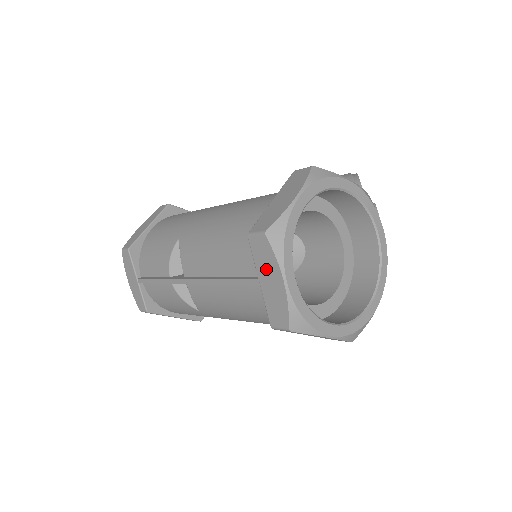
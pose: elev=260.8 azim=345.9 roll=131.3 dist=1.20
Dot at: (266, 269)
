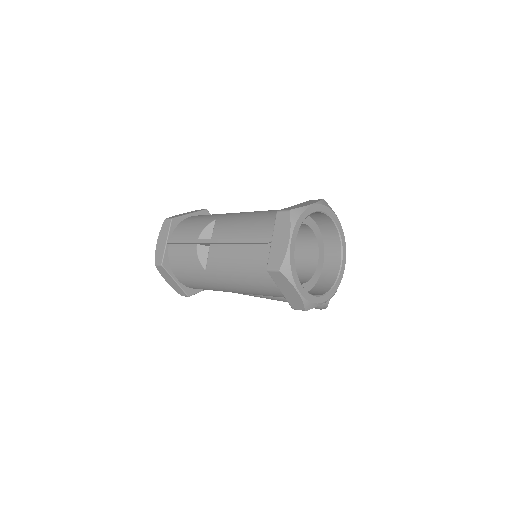
Dot at: (281, 232)
